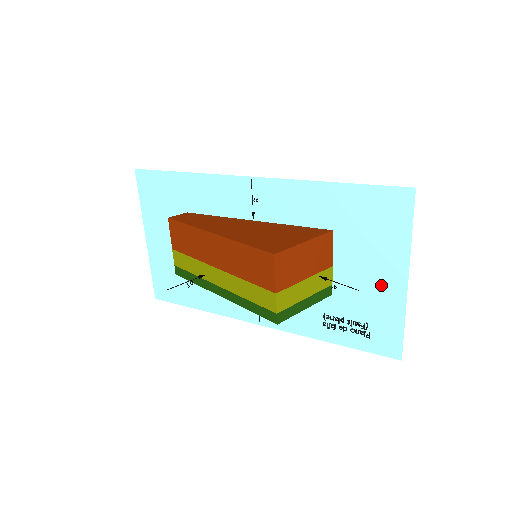
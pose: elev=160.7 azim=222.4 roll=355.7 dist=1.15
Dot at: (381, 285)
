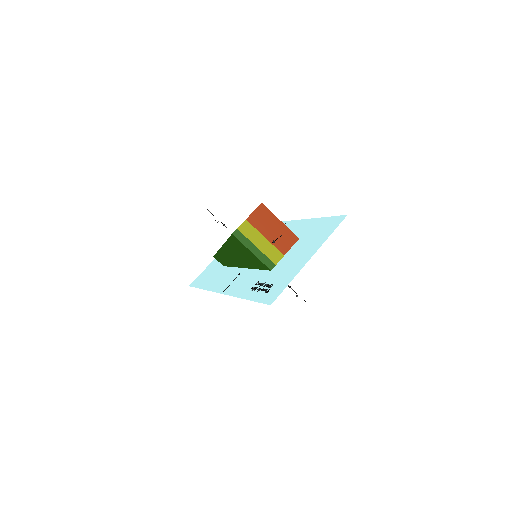
Dot at: (297, 262)
